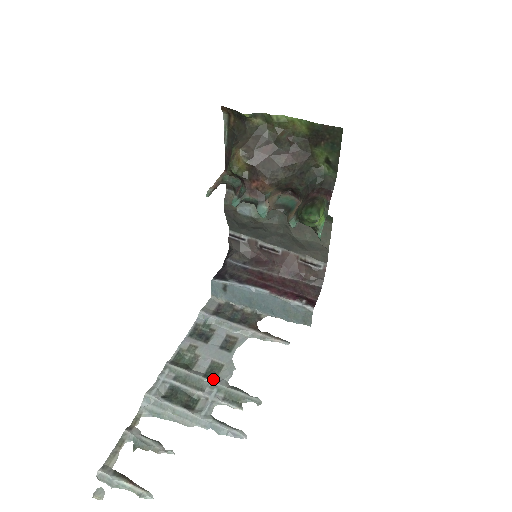
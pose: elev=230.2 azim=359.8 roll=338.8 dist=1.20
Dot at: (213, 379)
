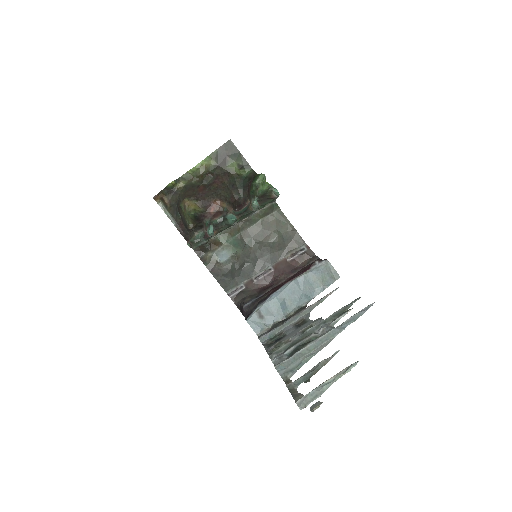
Dot at: (313, 328)
